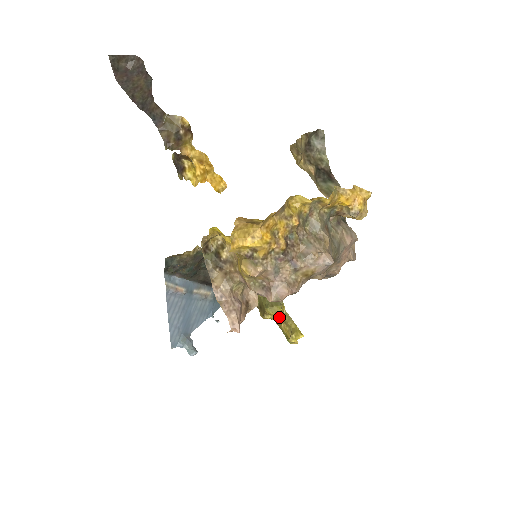
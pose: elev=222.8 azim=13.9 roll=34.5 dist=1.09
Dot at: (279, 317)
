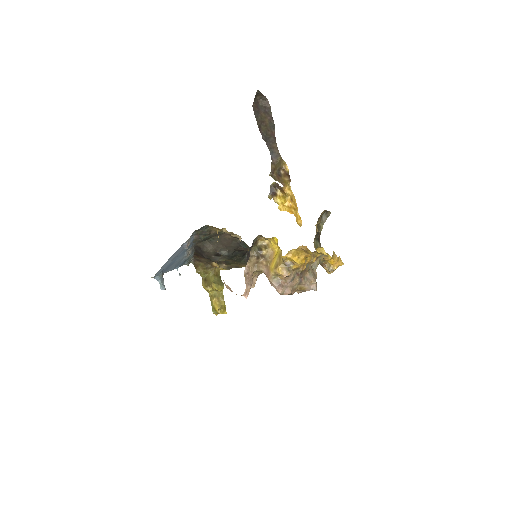
Dot at: (215, 293)
